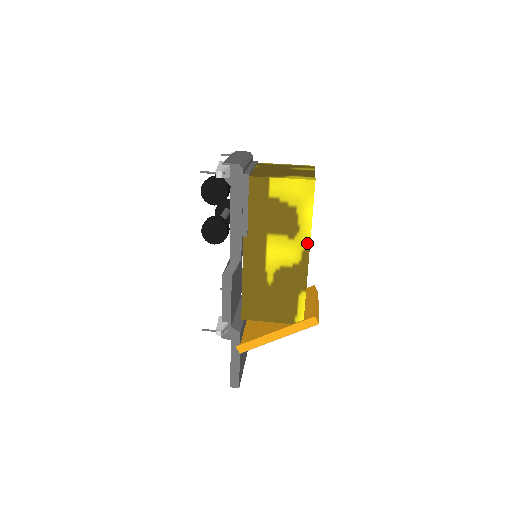
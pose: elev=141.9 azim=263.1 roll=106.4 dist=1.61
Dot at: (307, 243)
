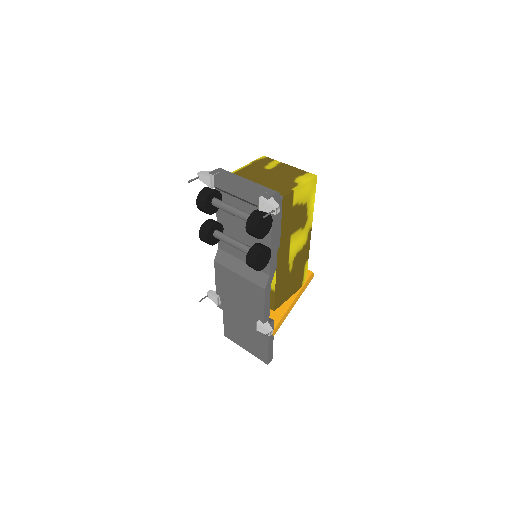
Dot at: (311, 225)
